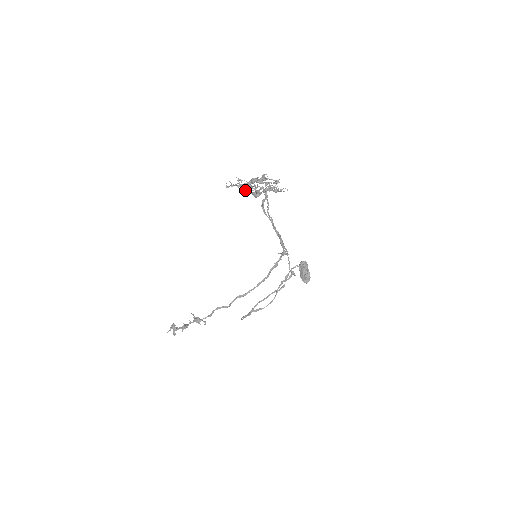
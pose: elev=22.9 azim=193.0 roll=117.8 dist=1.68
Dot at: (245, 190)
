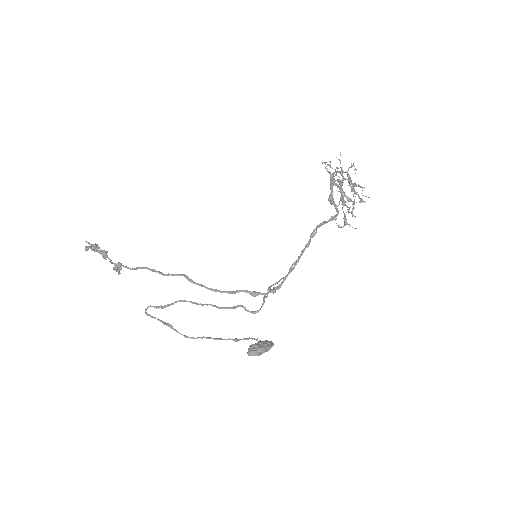
Dot at: (333, 178)
